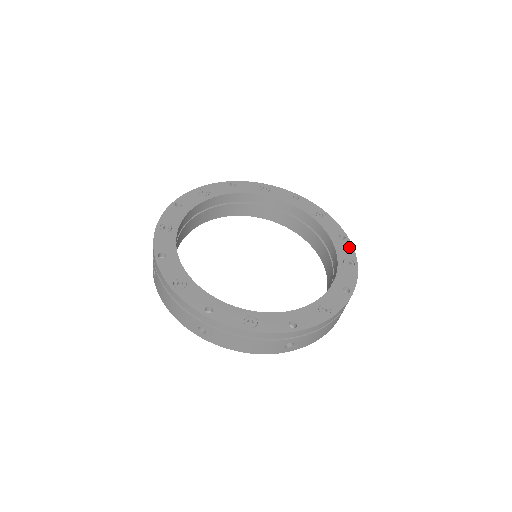
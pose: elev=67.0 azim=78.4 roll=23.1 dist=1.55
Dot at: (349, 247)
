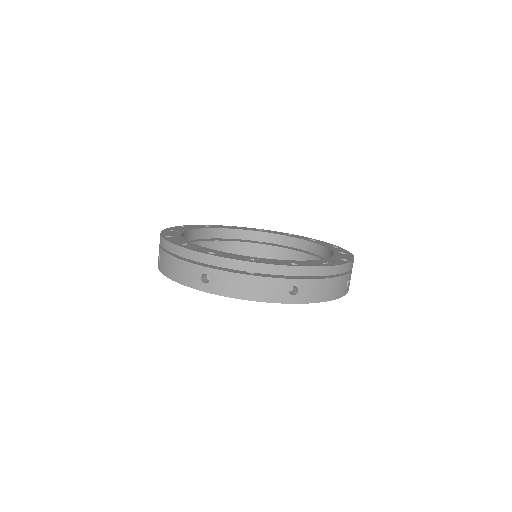
Dot at: (343, 250)
